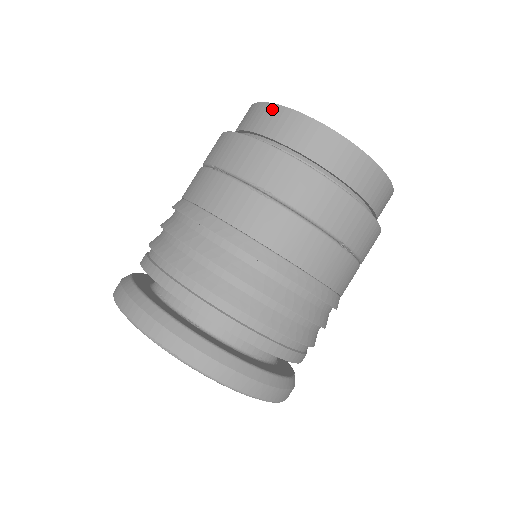
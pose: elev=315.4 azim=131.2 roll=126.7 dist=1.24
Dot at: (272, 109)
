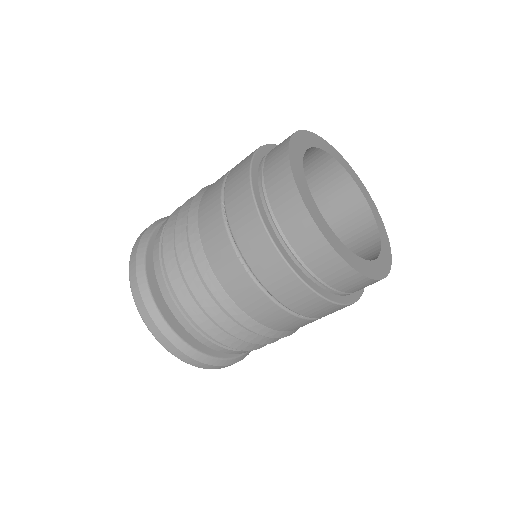
Dot at: (289, 183)
